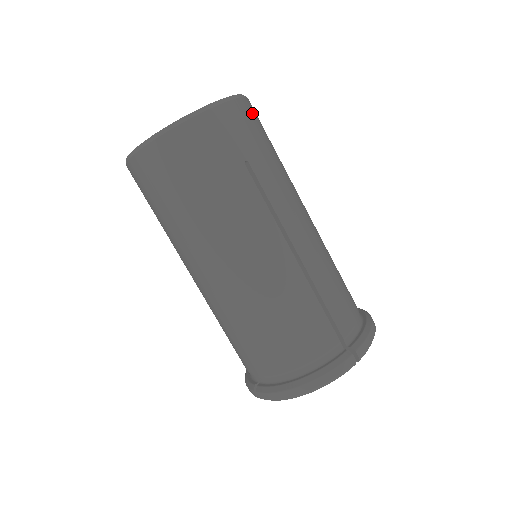
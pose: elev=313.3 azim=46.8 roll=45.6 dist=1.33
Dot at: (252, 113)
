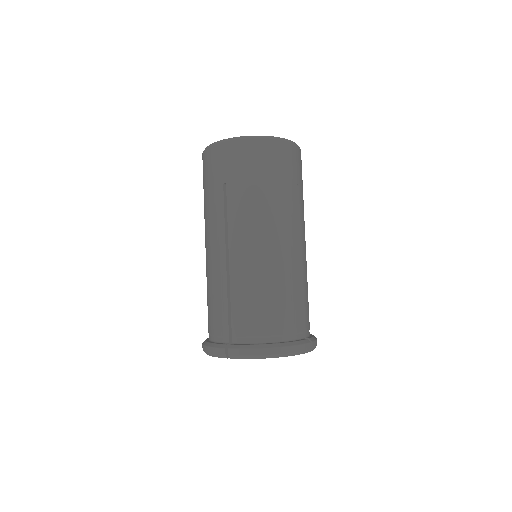
Dot at: occluded
